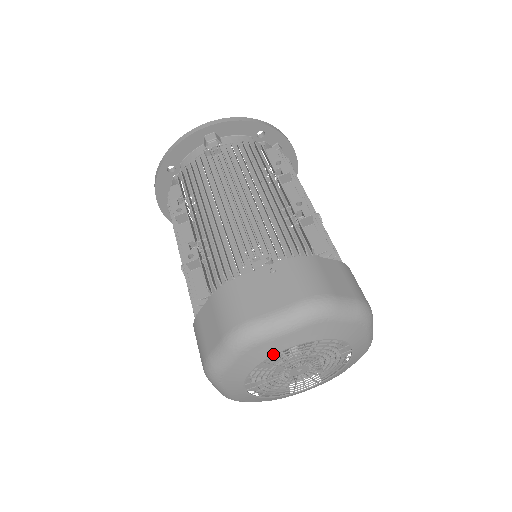
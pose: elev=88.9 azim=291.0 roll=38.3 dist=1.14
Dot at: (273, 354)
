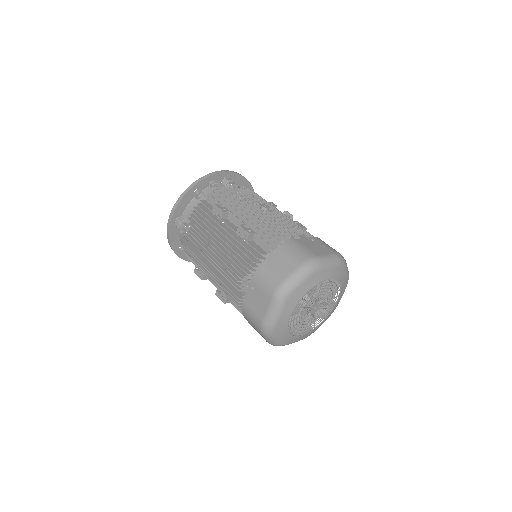
Dot at: (287, 323)
